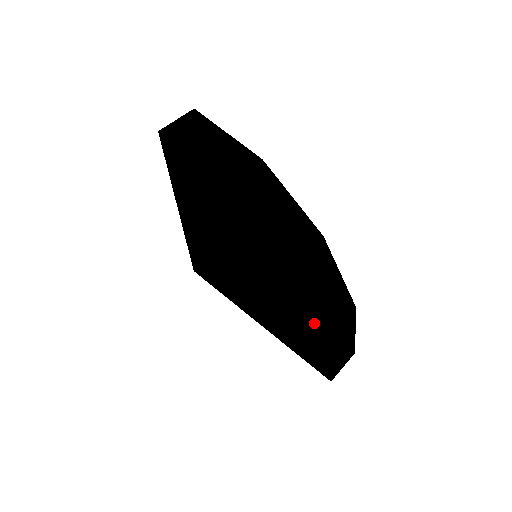
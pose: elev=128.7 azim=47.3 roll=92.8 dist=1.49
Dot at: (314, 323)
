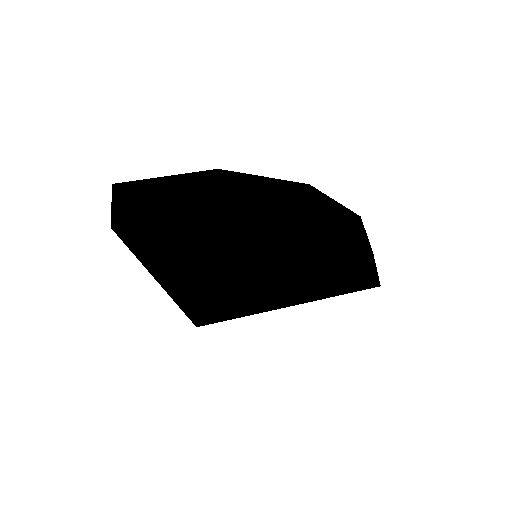
Dot at: (354, 253)
